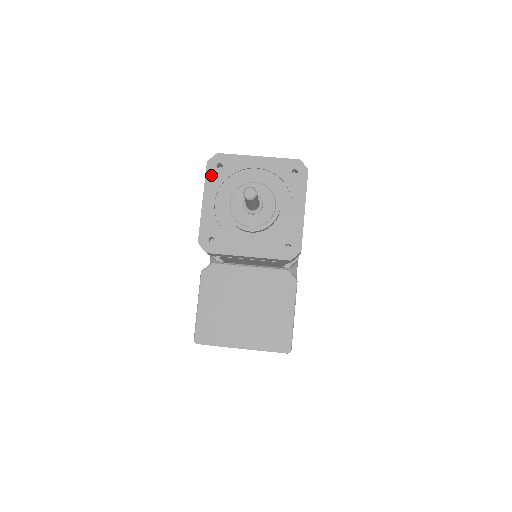
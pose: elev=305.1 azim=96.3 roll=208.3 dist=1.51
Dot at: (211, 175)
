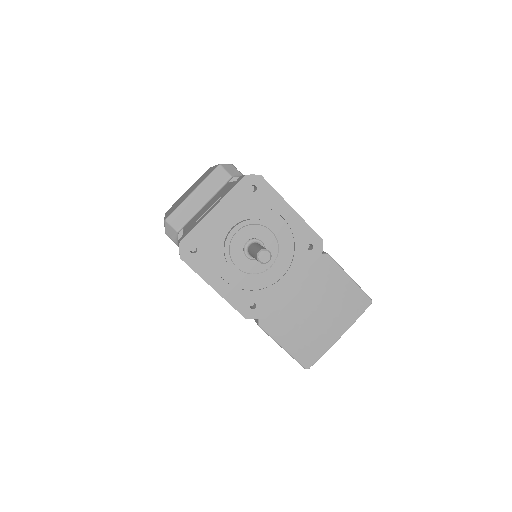
Dot at: (196, 264)
